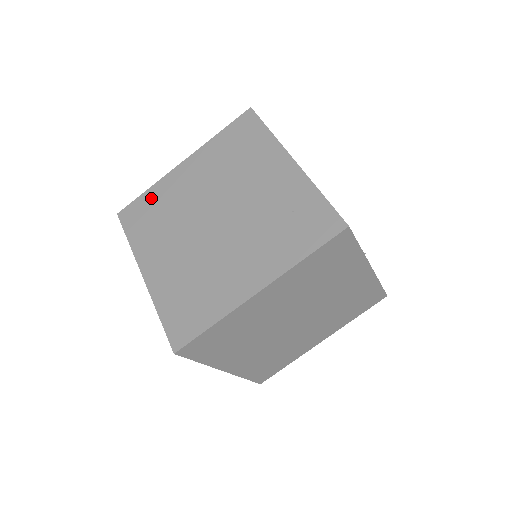
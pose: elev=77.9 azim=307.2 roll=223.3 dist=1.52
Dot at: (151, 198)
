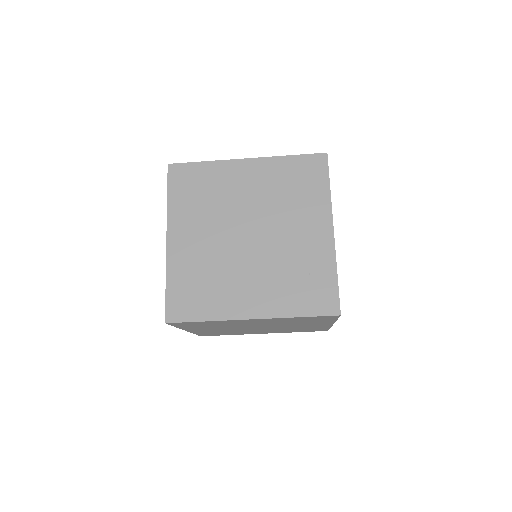
Dot at: (204, 173)
